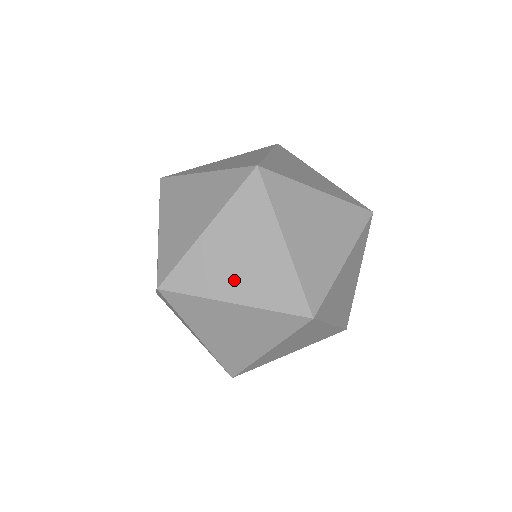
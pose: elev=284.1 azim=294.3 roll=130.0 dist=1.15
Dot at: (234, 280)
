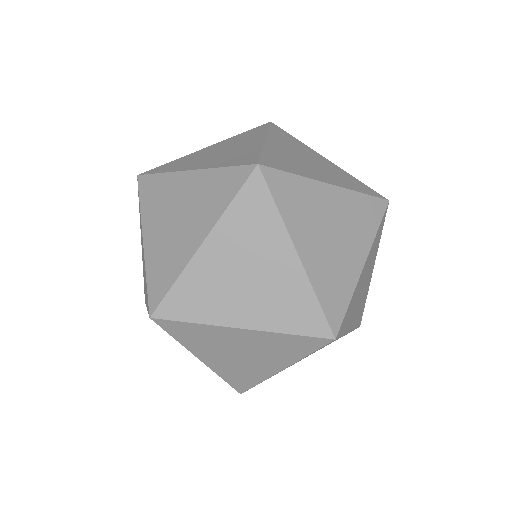
Dot at: (240, 302)
